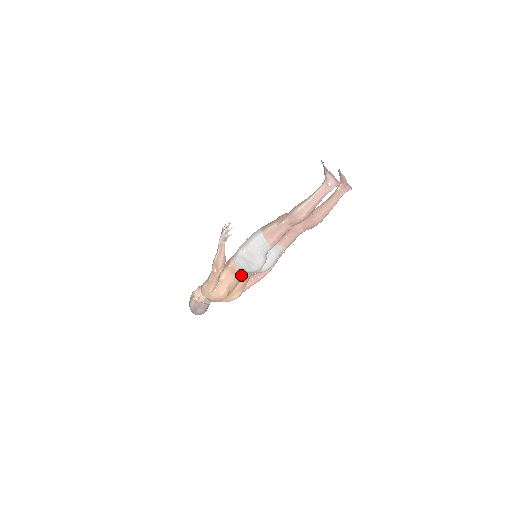
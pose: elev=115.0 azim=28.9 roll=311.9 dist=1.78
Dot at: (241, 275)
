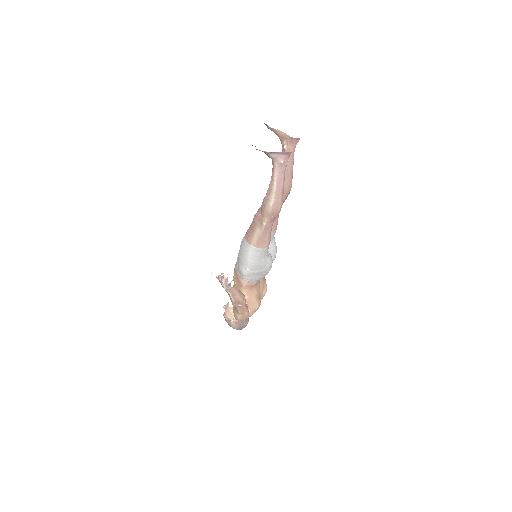
Dot at: (258, 281)
